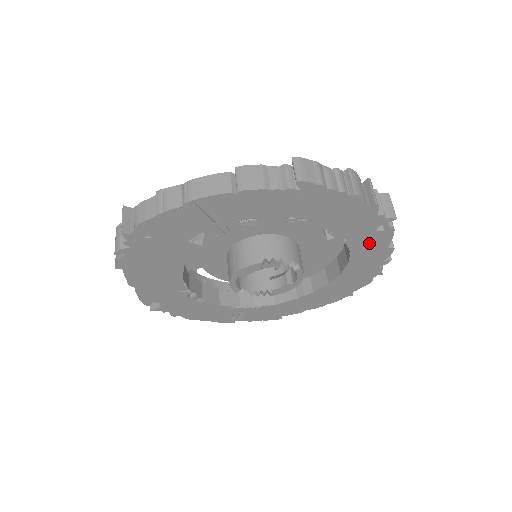
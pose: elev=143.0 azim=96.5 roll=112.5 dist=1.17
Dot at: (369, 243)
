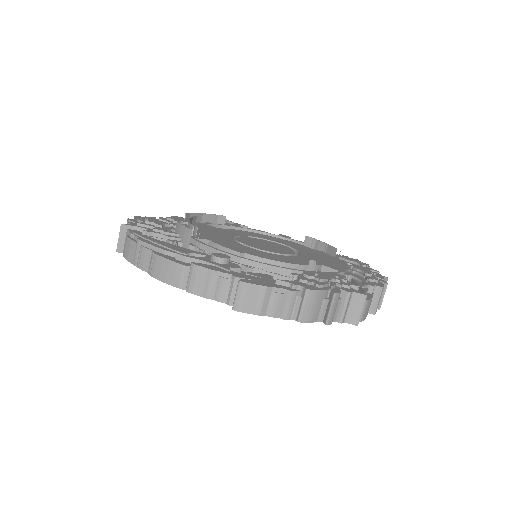
Dot at: occluded
